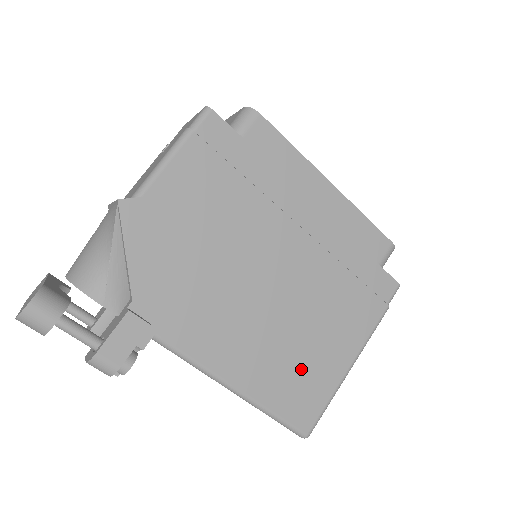
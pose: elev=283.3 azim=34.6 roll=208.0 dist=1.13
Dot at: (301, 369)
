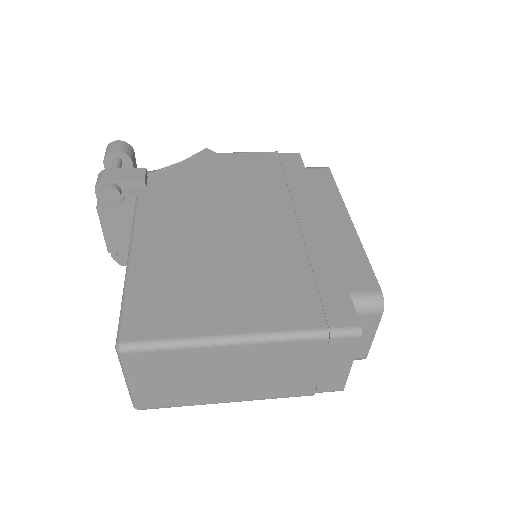
Dot at: (188, 291)
